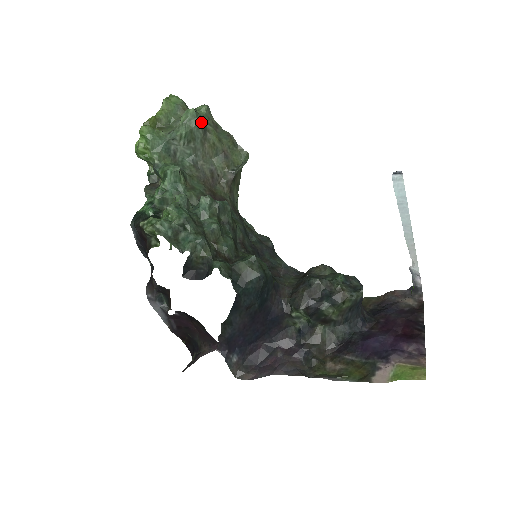
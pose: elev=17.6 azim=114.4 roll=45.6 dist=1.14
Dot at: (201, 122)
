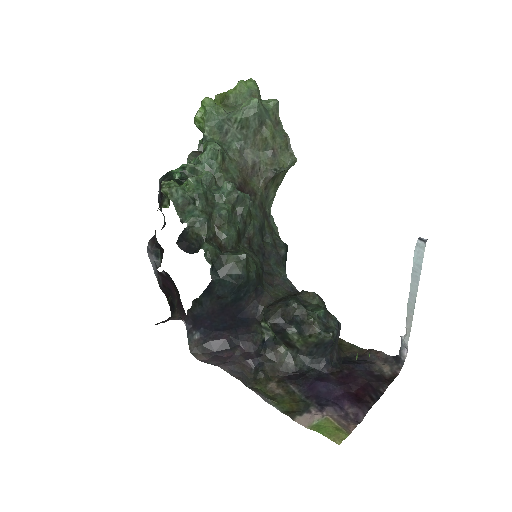
Dot at: (260, 114)
